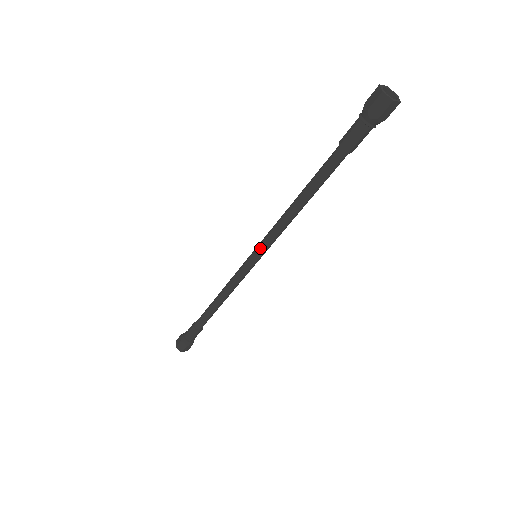
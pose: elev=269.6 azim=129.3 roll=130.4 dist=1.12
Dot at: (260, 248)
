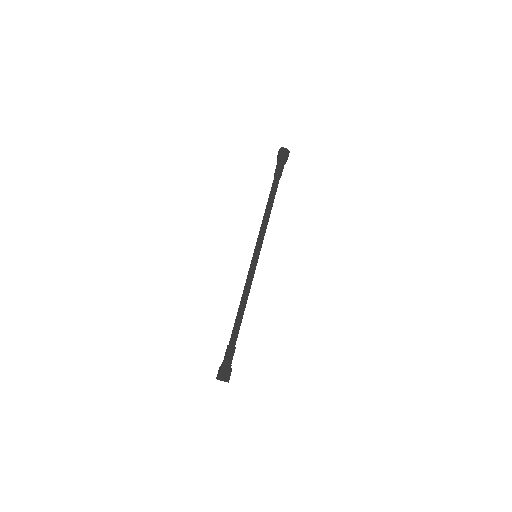
Dot at: (257, 246)
